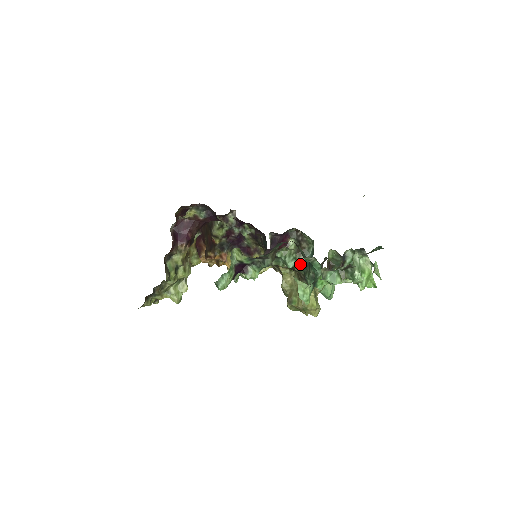
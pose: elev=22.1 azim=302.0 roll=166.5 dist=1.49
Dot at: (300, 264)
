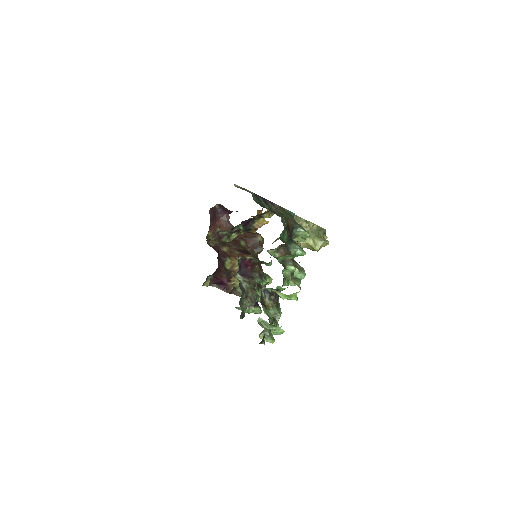
Dot at: (271, 261)
